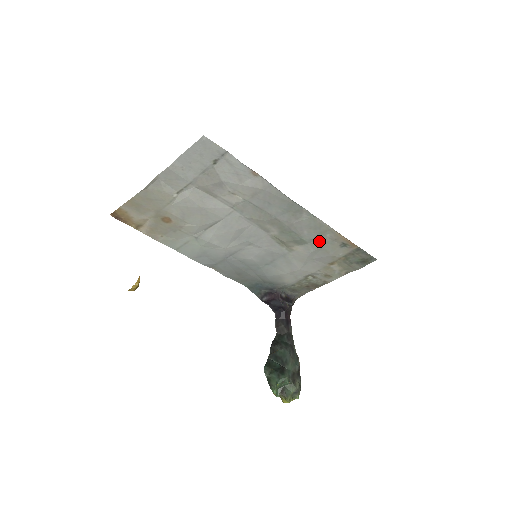
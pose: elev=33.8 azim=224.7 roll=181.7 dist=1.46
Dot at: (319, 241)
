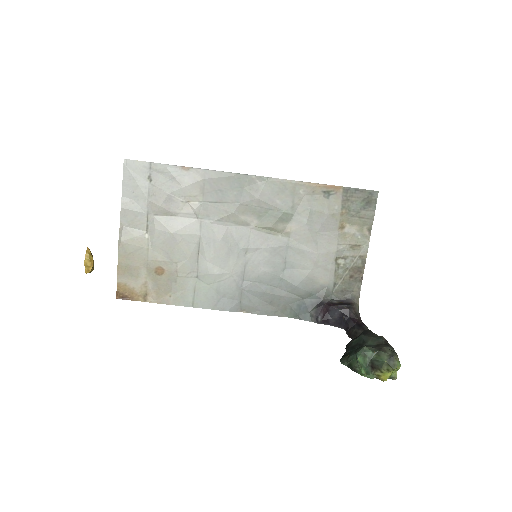
Dot at: (301, 205)
